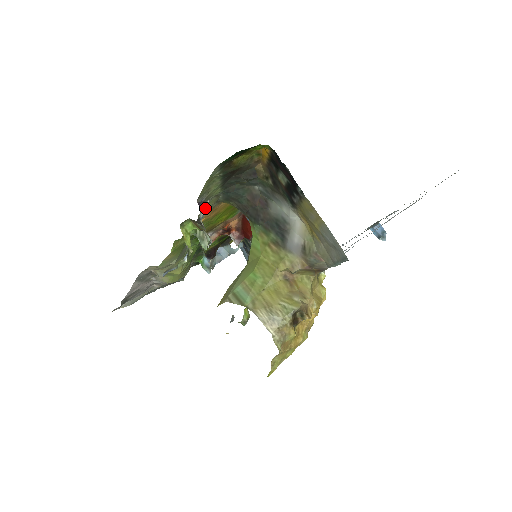
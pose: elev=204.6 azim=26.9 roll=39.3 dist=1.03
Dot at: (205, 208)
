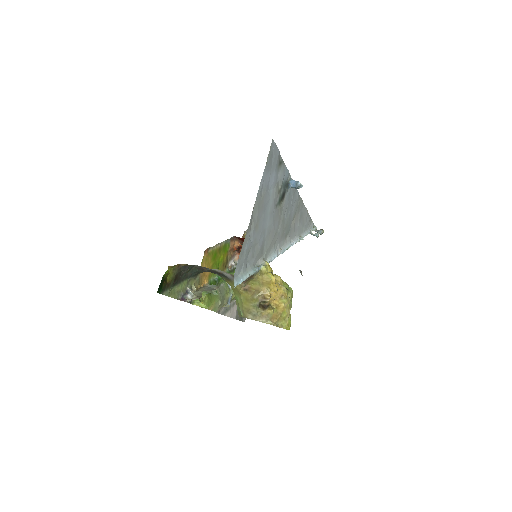
Dot at: (189, 293)
